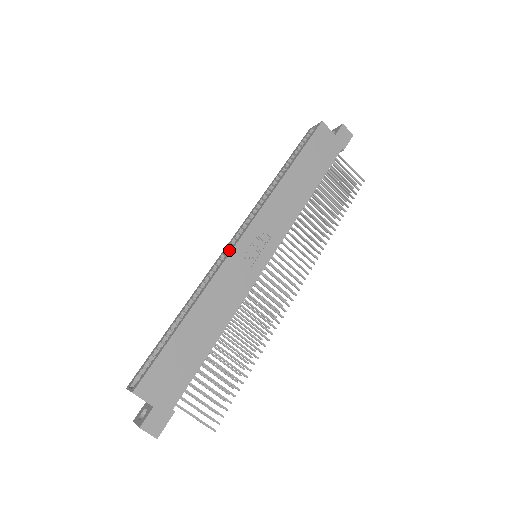
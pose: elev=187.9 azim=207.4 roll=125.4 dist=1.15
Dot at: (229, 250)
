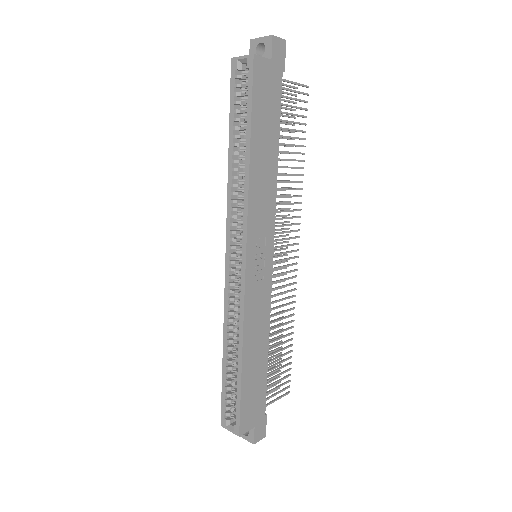
Dot at: (239, 279)
